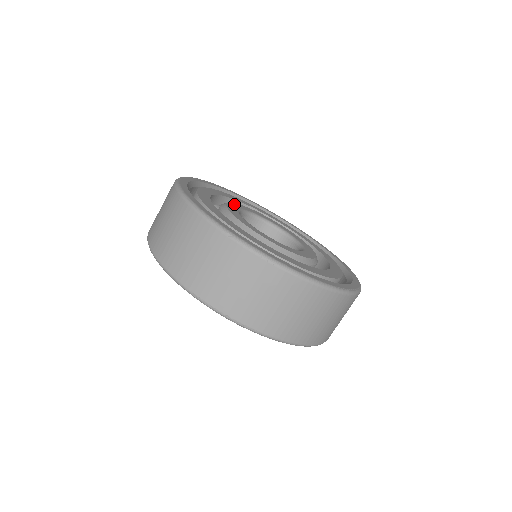
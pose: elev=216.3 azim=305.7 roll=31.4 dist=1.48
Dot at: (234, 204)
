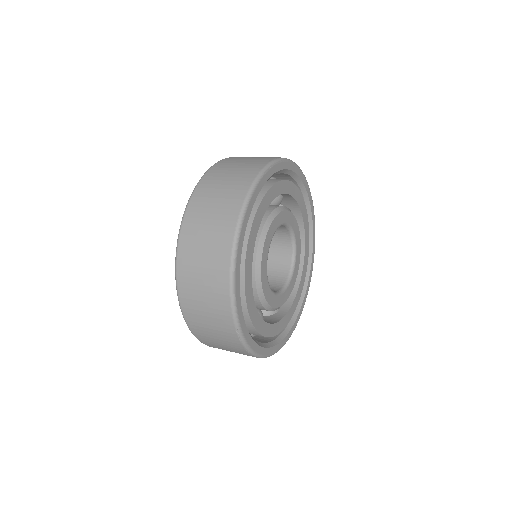
Dot at: (275, 221)
